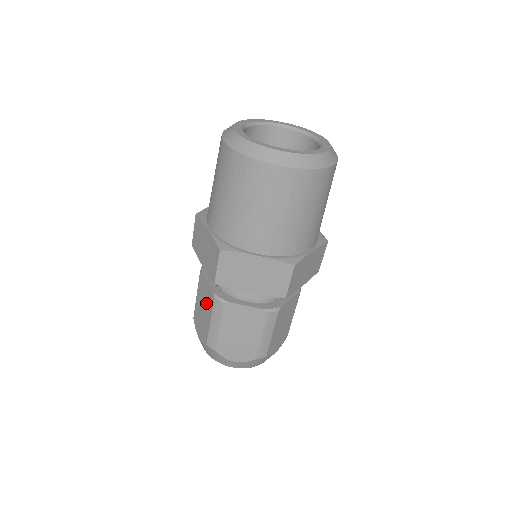
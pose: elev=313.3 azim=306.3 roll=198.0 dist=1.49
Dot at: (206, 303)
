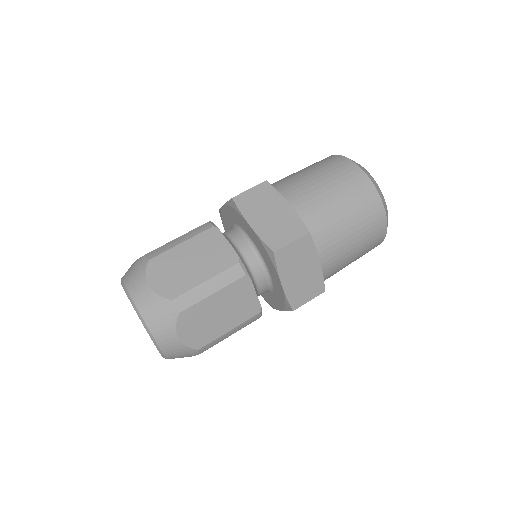
Dot at: occluded
